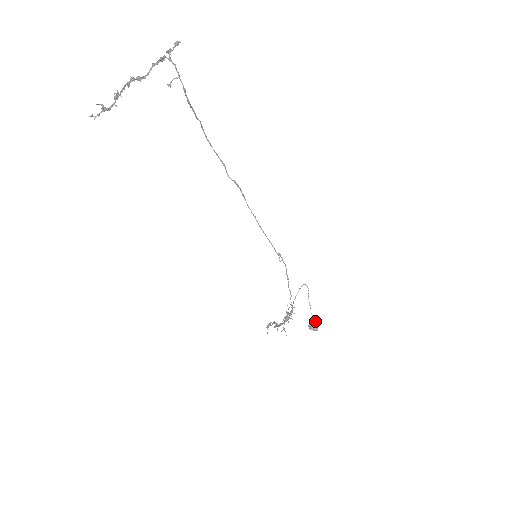
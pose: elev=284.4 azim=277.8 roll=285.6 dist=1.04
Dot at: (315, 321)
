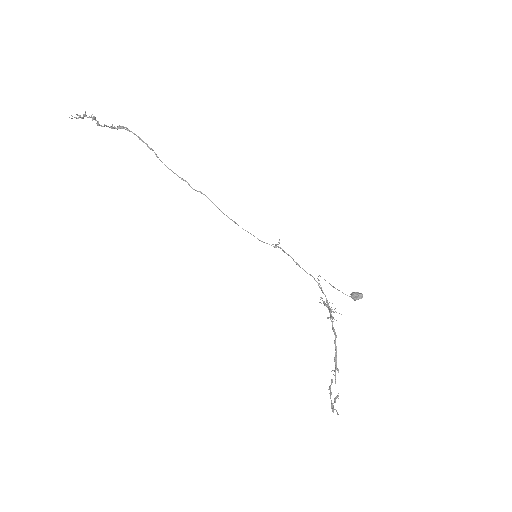
Dot at: occluded
